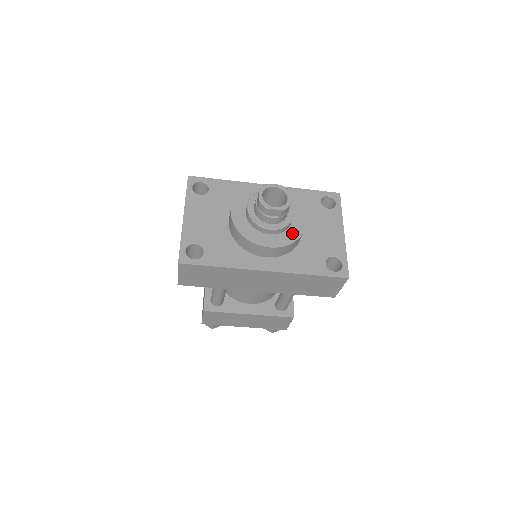
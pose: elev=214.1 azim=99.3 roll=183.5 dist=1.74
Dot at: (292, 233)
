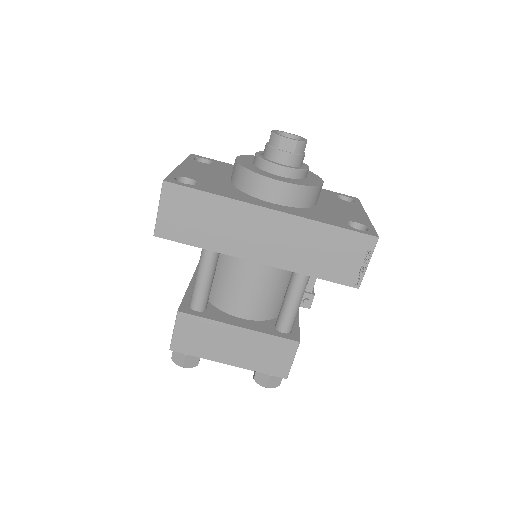
Dot at: (306, 182)
